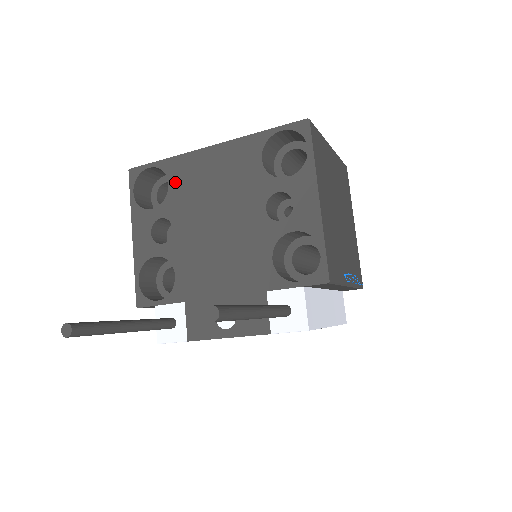
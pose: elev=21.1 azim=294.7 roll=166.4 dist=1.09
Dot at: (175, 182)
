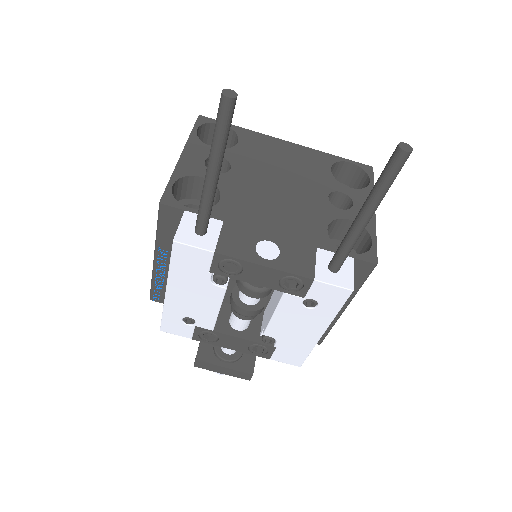
Dot at: (245, 143)
